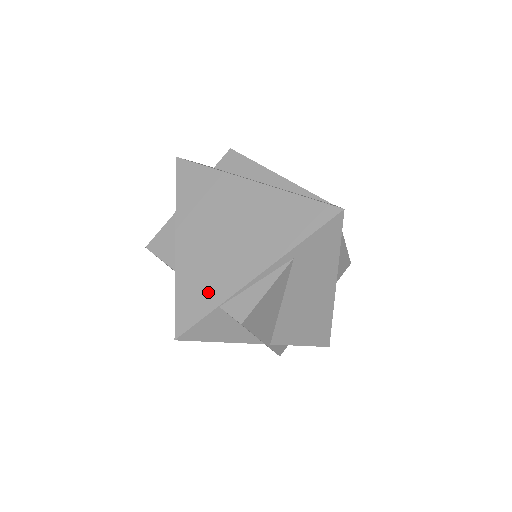
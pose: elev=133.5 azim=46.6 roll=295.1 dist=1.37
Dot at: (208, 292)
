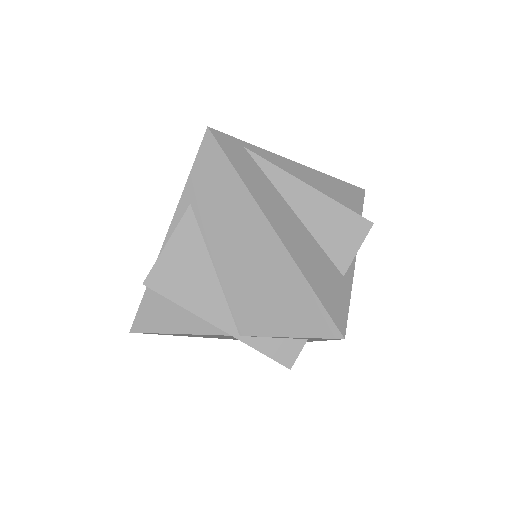
Dot at: occluded
